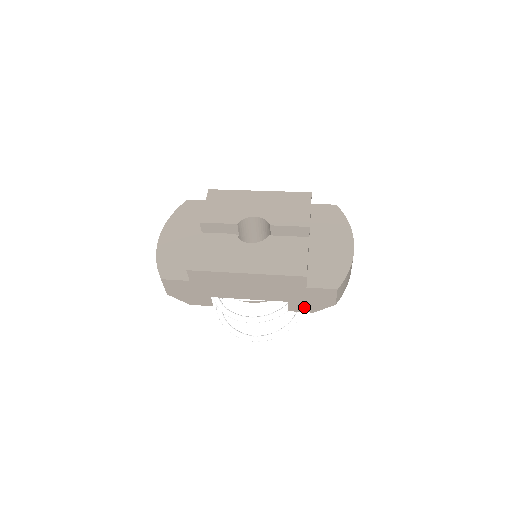
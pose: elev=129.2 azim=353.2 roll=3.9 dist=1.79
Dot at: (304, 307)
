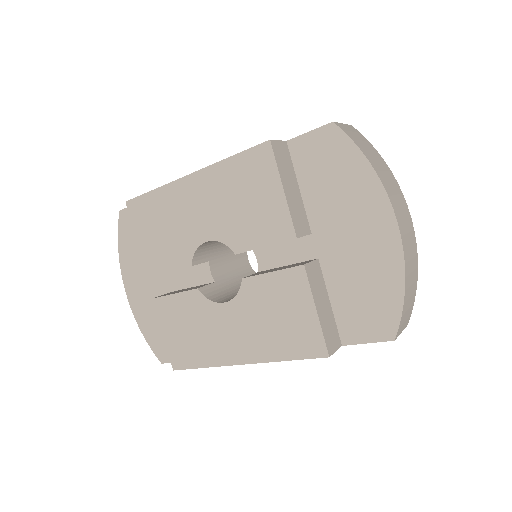
Dot at: occluded
